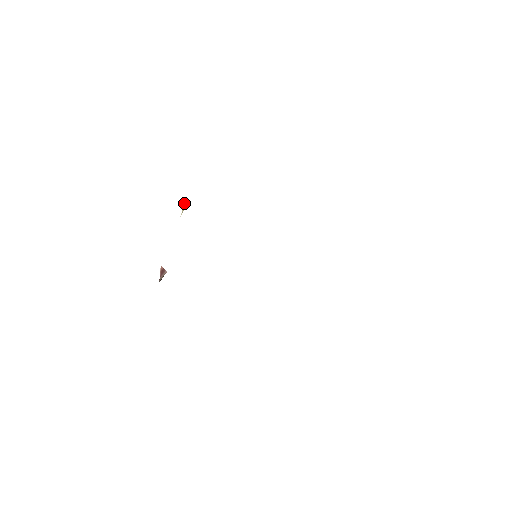
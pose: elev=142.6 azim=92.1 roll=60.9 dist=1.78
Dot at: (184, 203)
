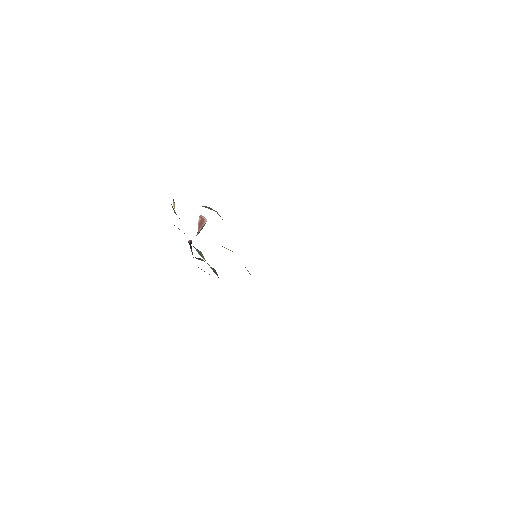
Dot at: (173, 199)
